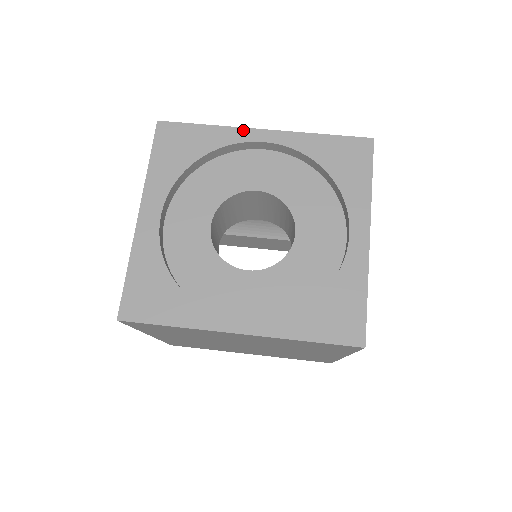
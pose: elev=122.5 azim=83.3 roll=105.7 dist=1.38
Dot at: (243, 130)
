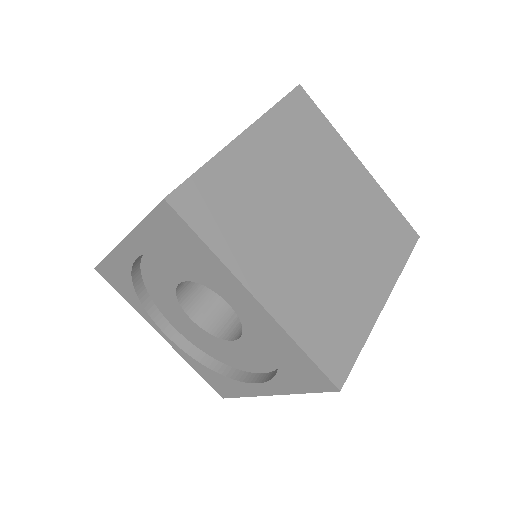
Dot at: (238, 283)
